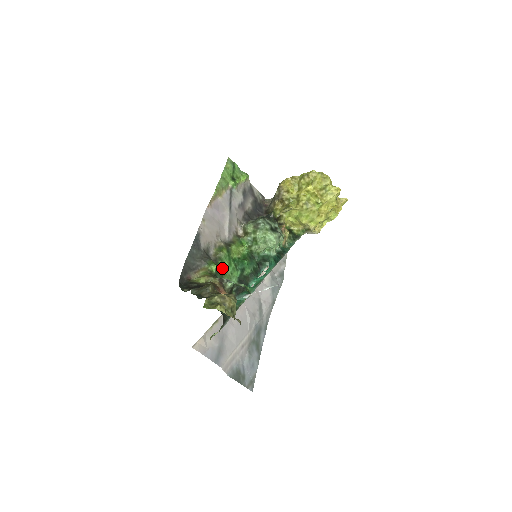
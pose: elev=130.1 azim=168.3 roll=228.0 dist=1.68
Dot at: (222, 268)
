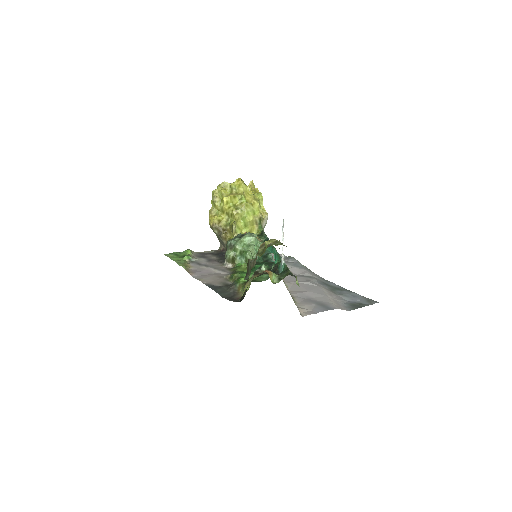
Dot at: occluded
